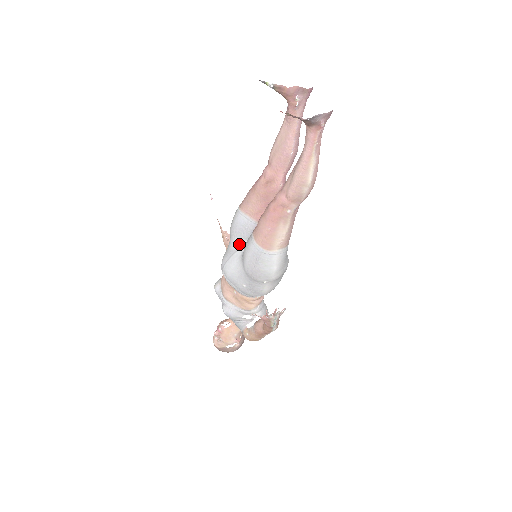
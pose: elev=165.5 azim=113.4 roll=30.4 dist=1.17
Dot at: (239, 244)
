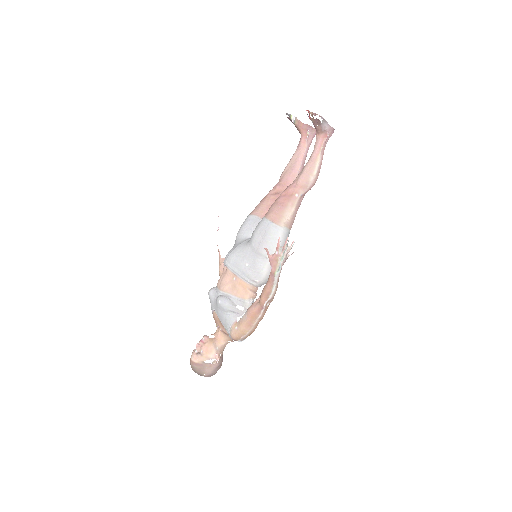
Dot at: (245, 239)
